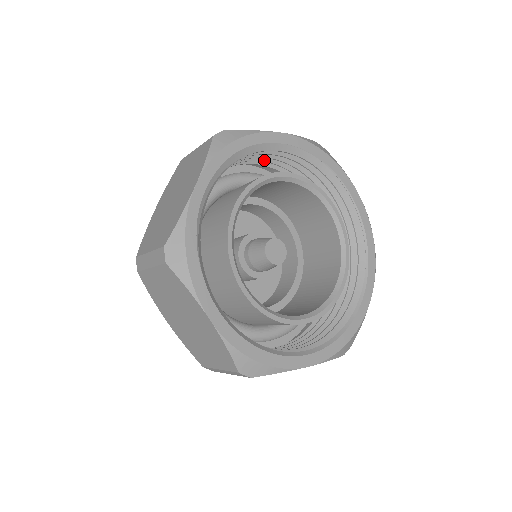
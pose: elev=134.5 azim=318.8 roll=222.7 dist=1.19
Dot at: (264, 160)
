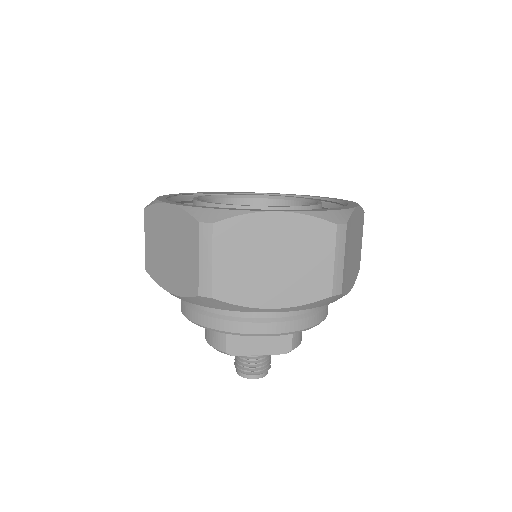
Dot at: occluded
